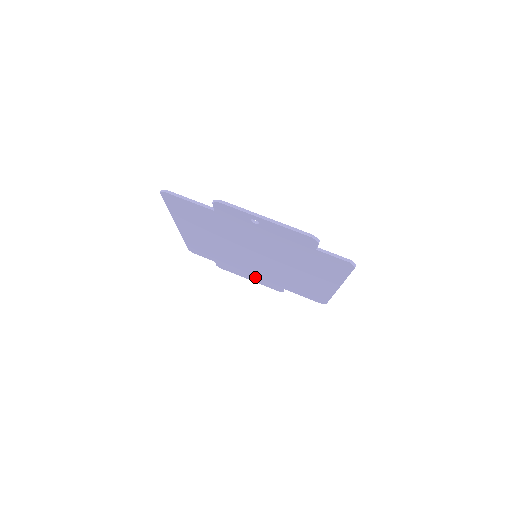
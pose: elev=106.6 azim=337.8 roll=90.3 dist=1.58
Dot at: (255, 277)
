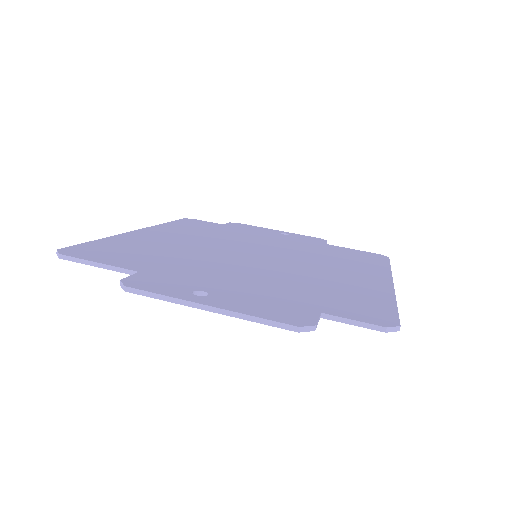
Dot at: occluded
